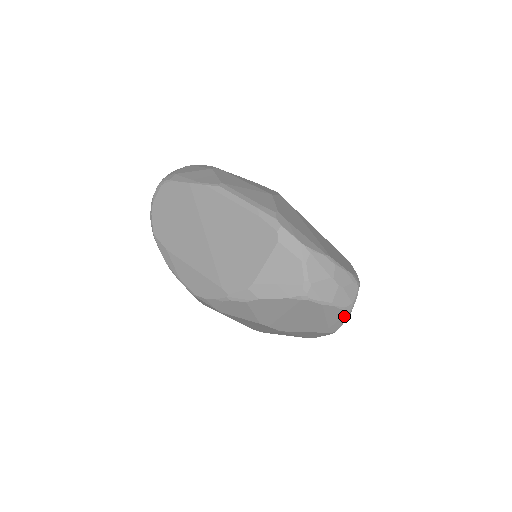
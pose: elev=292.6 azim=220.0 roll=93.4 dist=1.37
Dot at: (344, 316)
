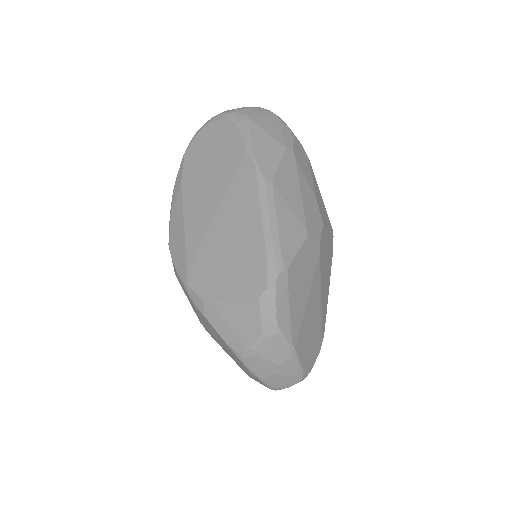
Dot at: (267, 387)
